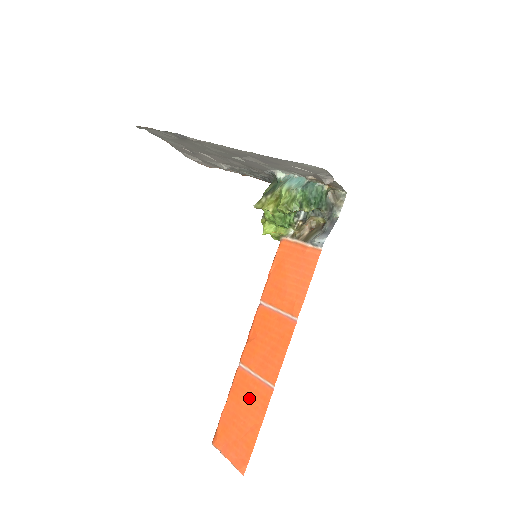
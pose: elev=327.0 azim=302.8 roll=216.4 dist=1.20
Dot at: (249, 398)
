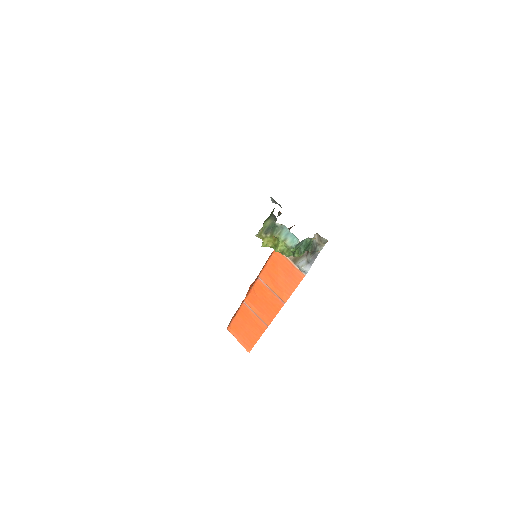
Dot at: (251, 322)
